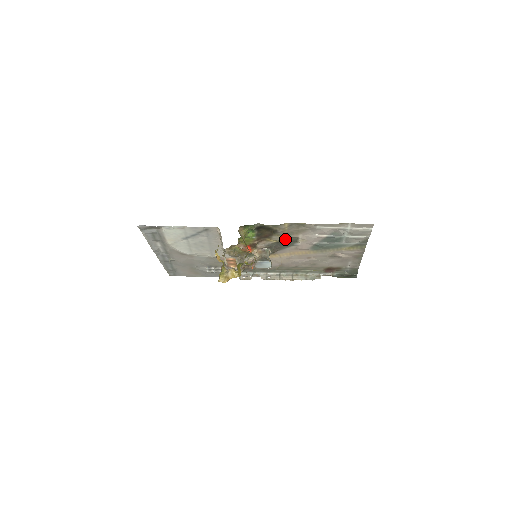
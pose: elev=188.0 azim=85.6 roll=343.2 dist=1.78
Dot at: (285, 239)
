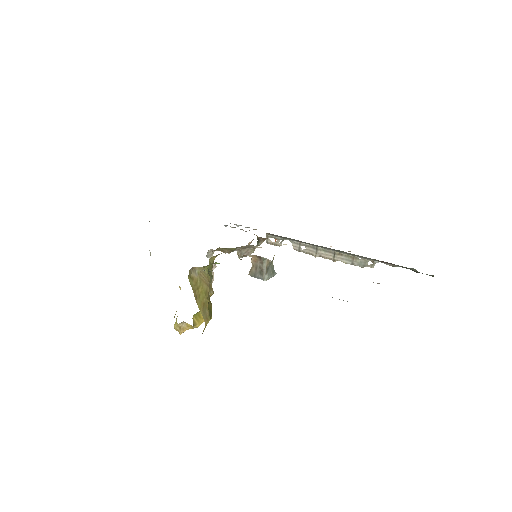
Dot at: occluded
